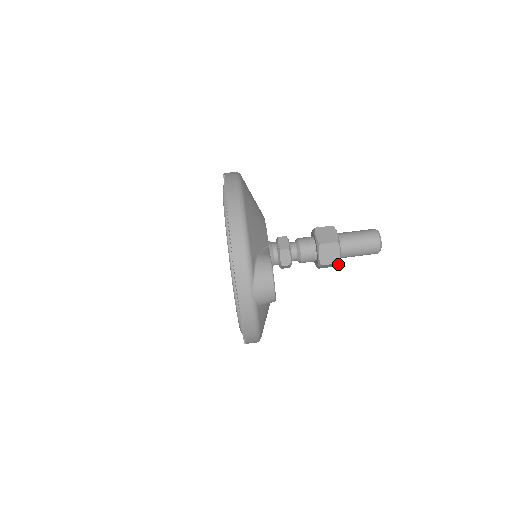
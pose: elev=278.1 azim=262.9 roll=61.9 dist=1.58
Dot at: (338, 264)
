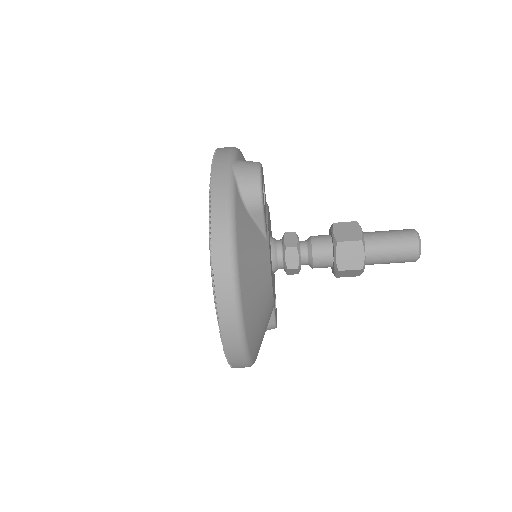
Dot at: occluded
